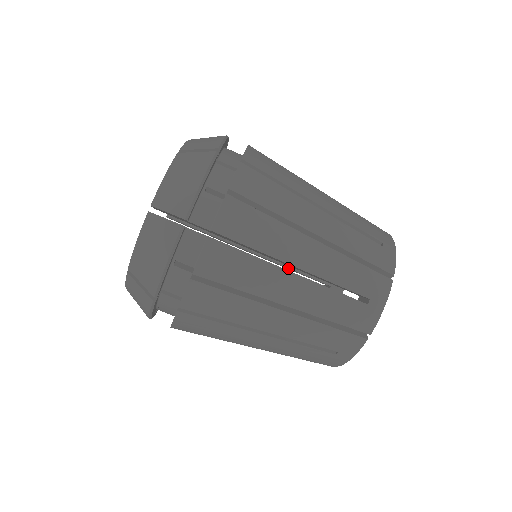
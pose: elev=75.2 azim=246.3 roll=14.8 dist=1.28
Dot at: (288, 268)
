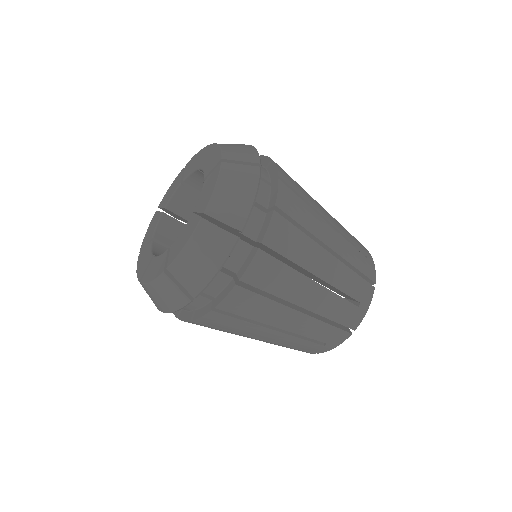
Dot at: occluded
